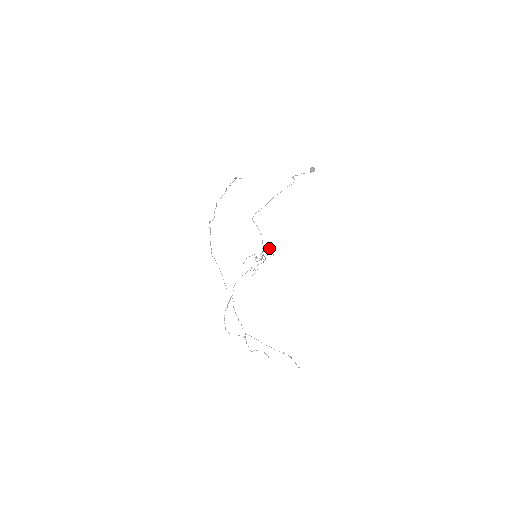
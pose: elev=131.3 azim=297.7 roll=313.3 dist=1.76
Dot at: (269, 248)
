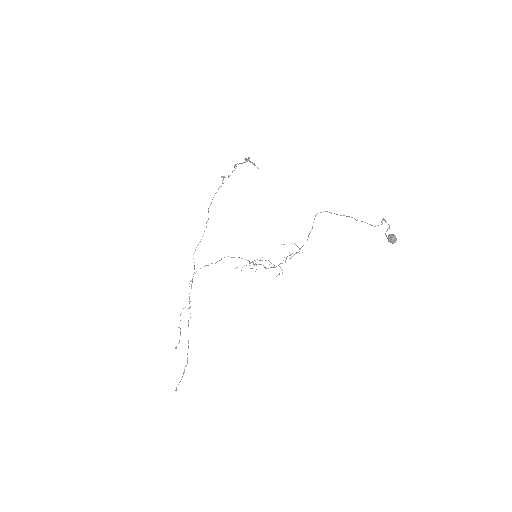
Dot at: occluded
